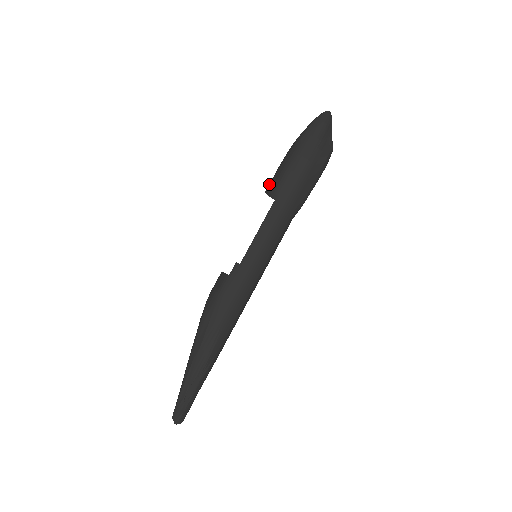
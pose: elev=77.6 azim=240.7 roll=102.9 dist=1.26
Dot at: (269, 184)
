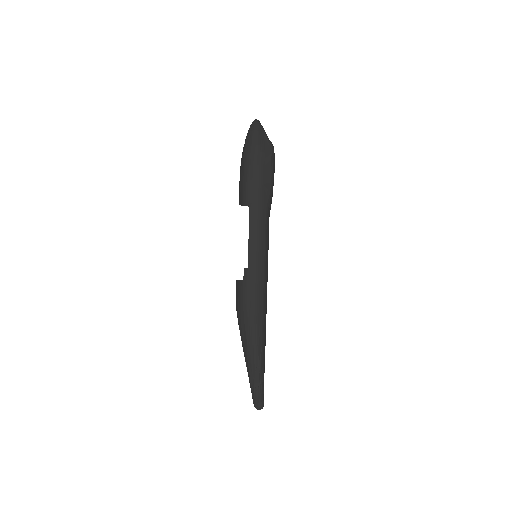
Dot at: occluded
